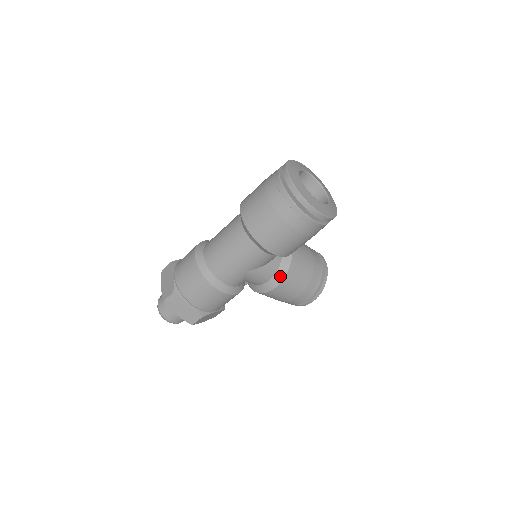
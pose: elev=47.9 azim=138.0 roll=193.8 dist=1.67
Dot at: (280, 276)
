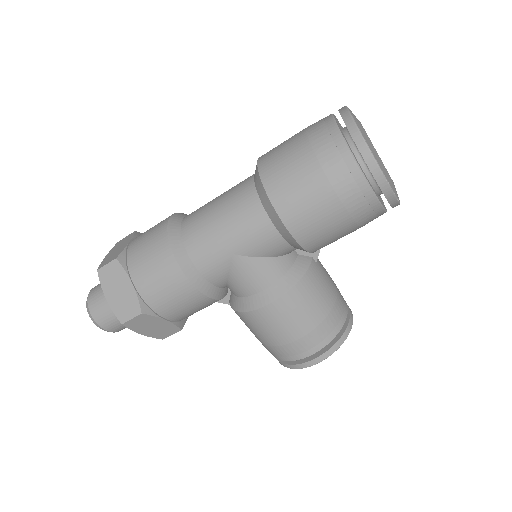
Dot at: (282, 287)
